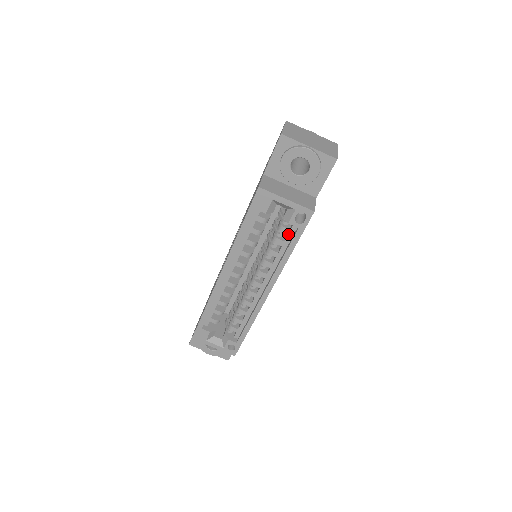
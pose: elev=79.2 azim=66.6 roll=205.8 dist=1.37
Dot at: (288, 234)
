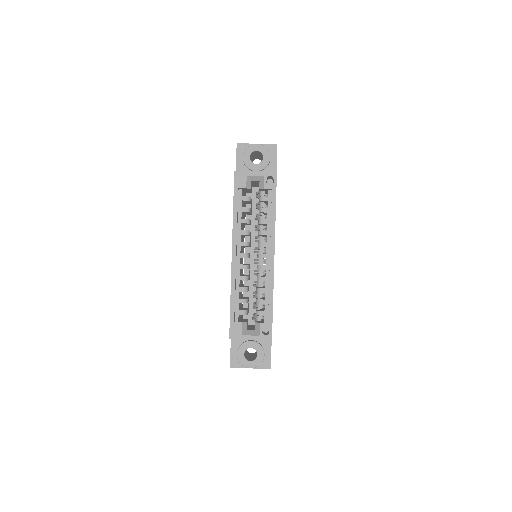
Dot at: (268, 201)
